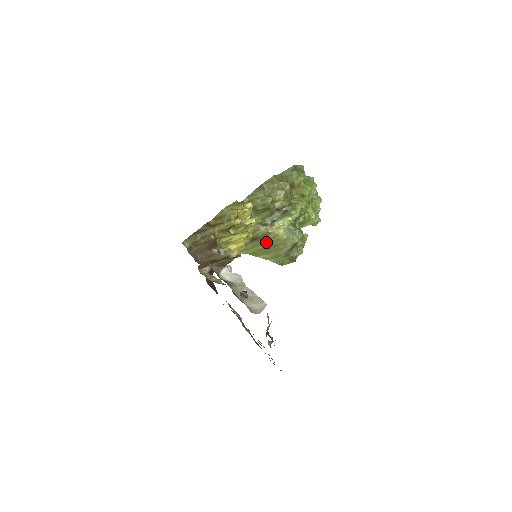
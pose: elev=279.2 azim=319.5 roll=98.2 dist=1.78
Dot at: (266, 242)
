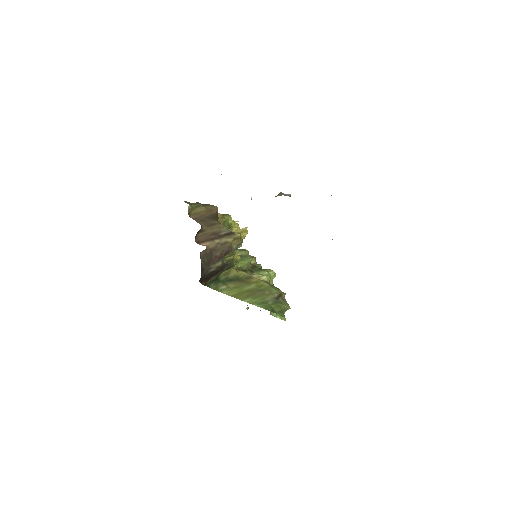
Dot at: (249, 285)
